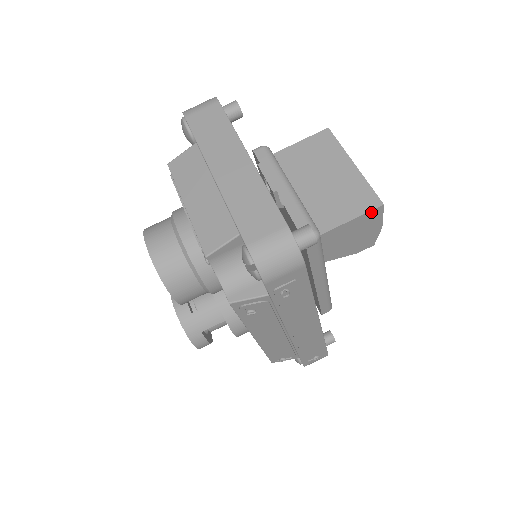
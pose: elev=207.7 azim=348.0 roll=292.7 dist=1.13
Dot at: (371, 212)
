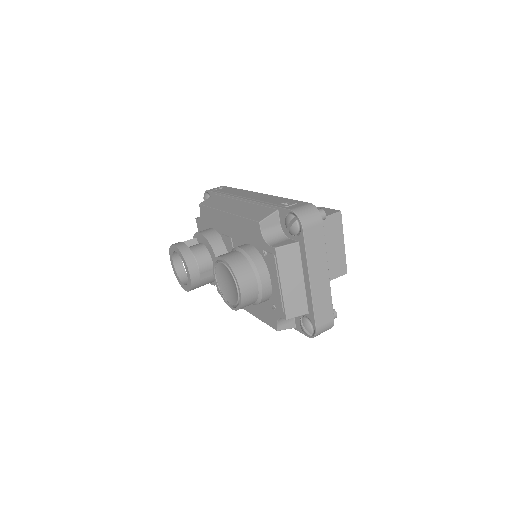
Dot at: (340, 275)
